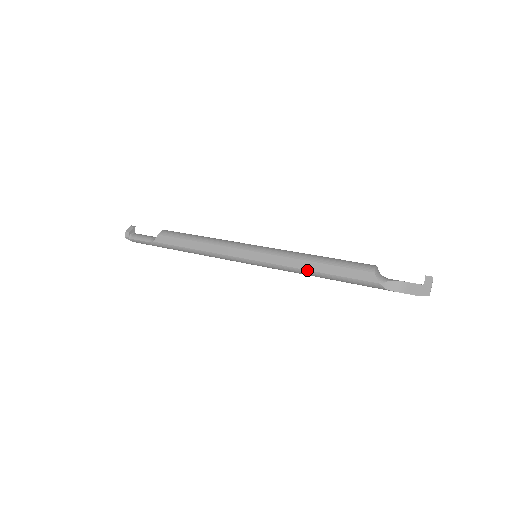
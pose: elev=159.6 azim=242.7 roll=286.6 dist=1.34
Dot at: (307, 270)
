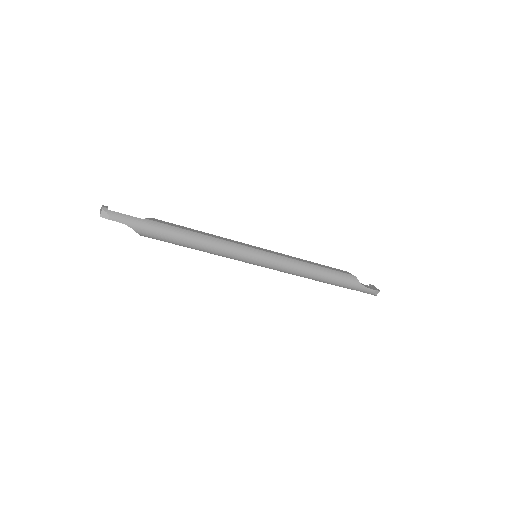
Dot at: (306, 262)
